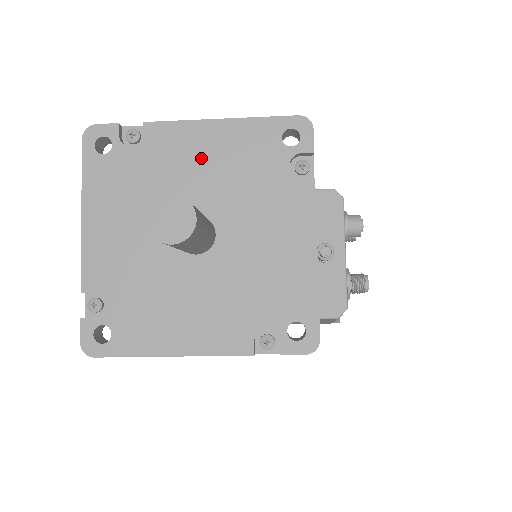
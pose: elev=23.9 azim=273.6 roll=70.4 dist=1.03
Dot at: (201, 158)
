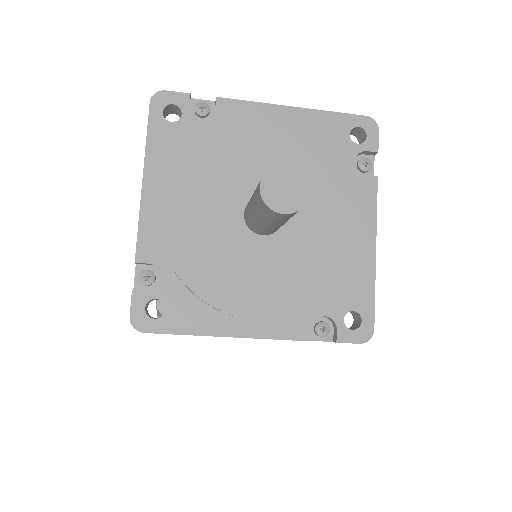
Dot at: (274, 141)
